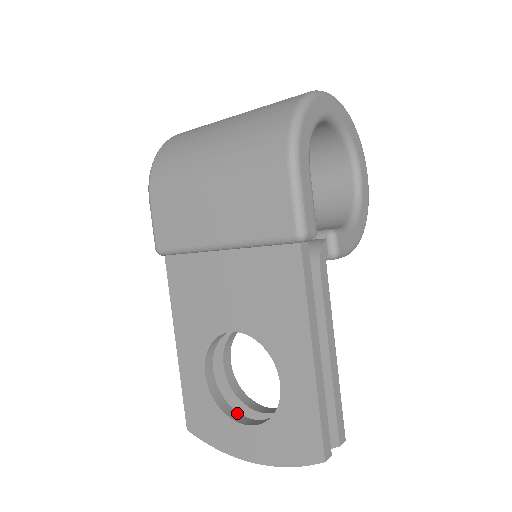
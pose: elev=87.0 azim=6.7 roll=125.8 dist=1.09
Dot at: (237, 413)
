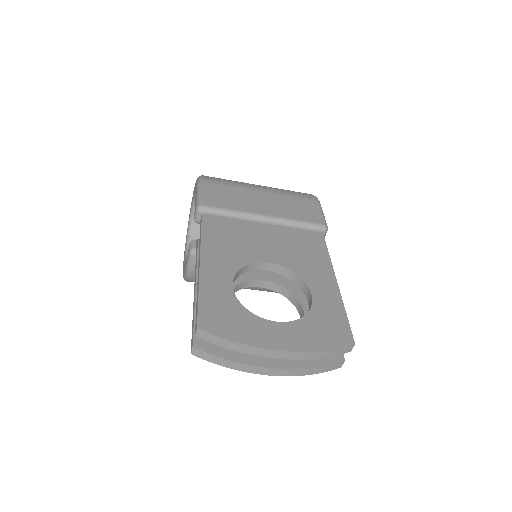
Dot at: occluded
